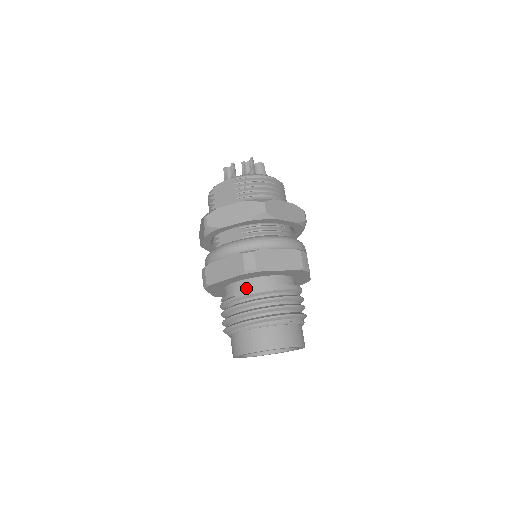
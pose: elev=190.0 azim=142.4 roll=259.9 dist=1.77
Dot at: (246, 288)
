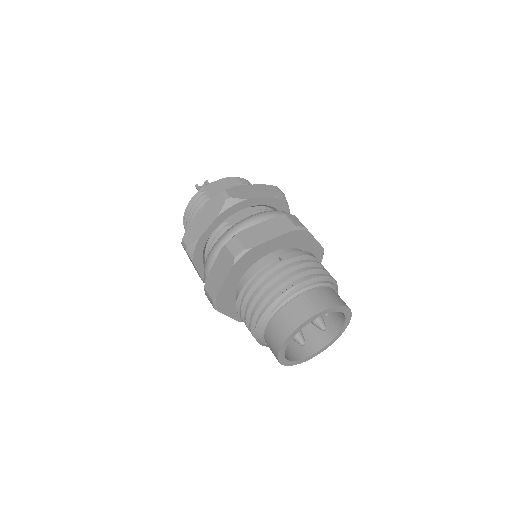
Dot at: occluded
